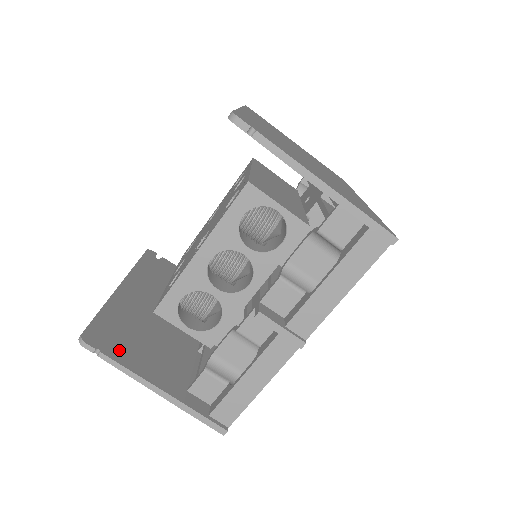
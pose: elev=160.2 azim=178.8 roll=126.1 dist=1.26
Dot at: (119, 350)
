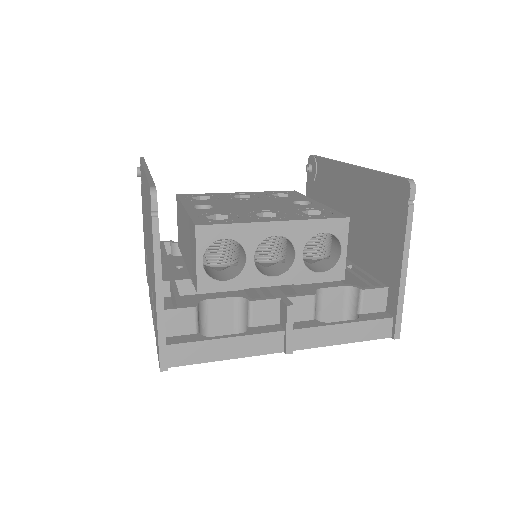
Dot at: occluded
